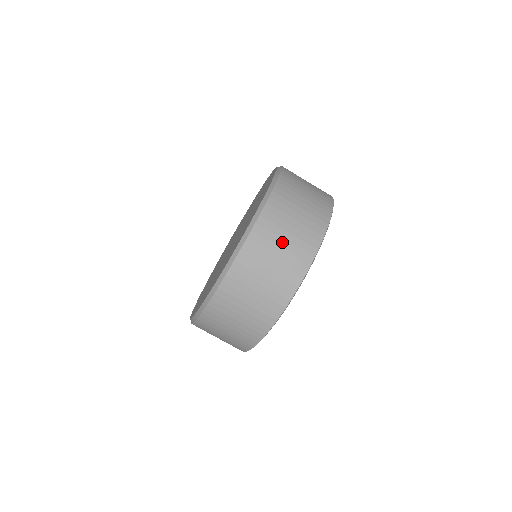
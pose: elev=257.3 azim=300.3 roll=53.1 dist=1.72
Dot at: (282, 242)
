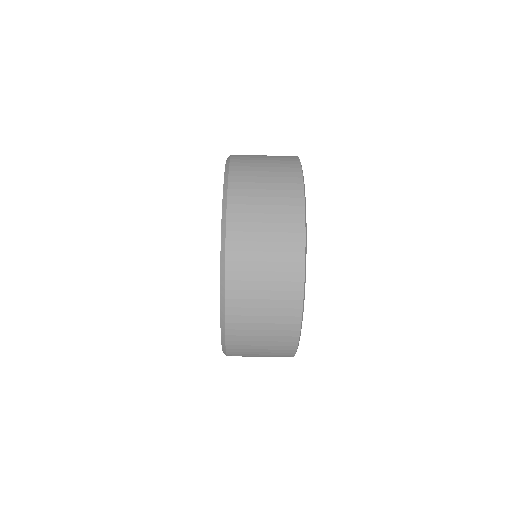
Dot at: (259, 347)
